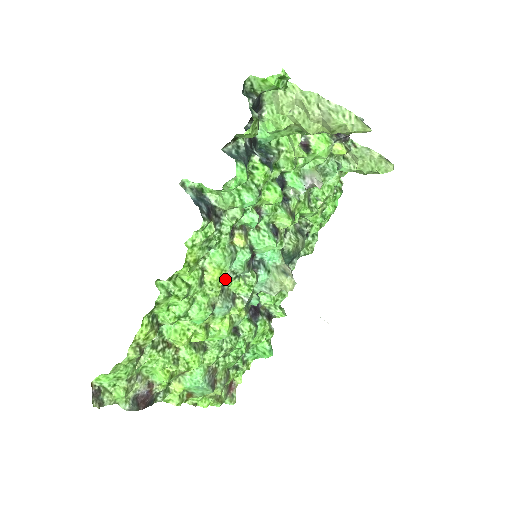
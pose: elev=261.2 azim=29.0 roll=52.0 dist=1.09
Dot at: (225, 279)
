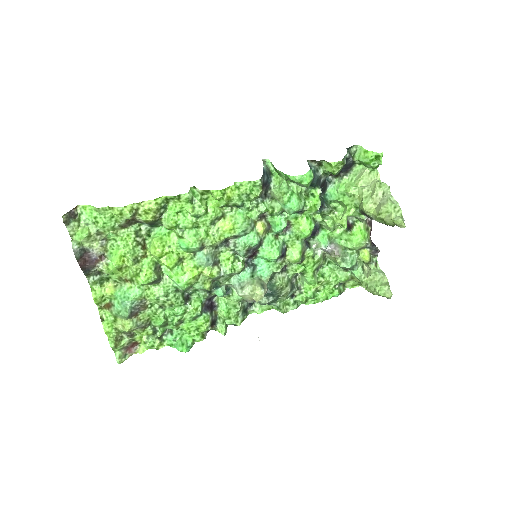
Dot at: (226, 243)
